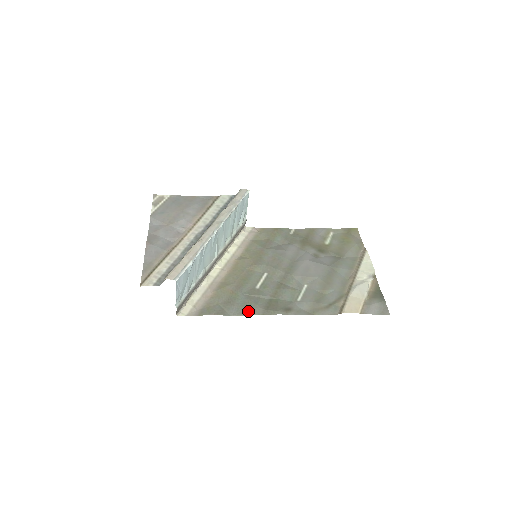
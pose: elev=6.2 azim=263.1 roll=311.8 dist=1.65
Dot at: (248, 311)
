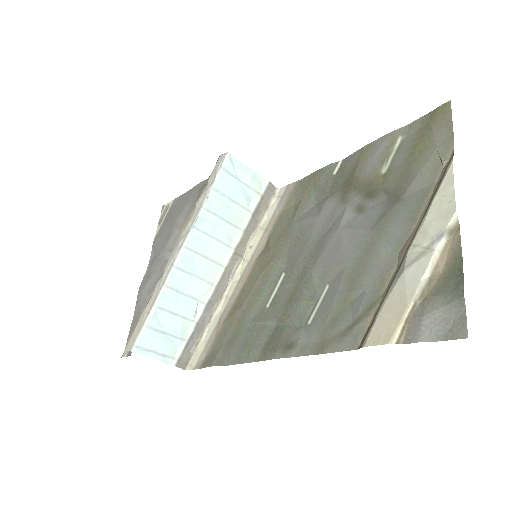
Dot at: (246, 355)
